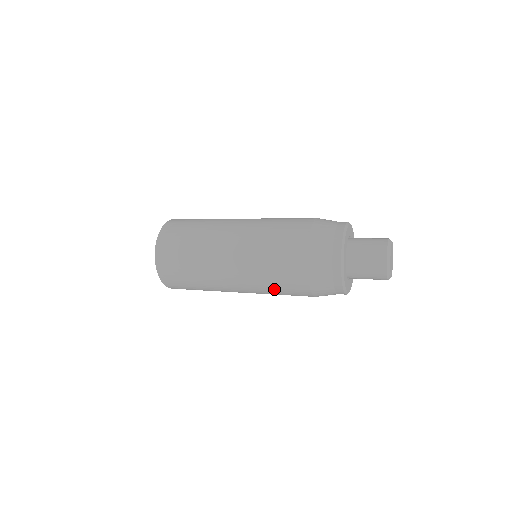
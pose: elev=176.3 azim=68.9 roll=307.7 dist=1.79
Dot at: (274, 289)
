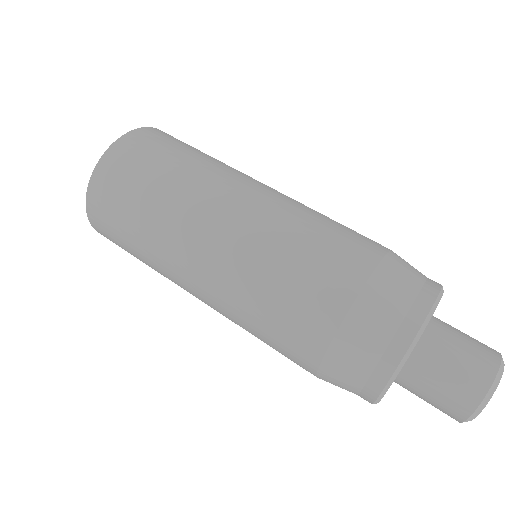
Dot at: occluded
